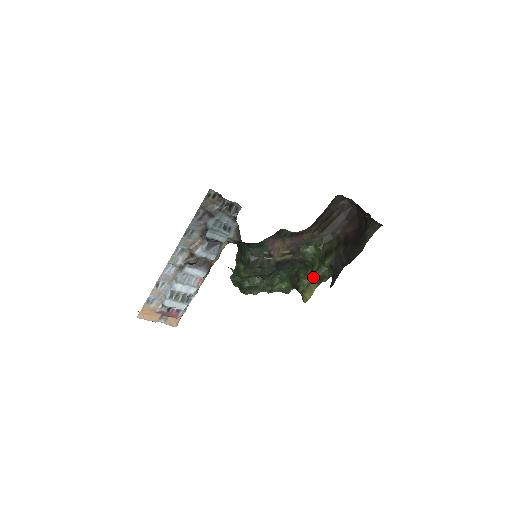
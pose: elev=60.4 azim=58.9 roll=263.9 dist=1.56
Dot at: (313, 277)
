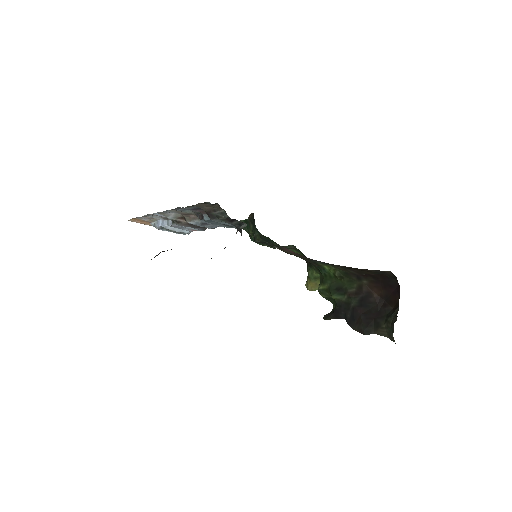
Dot at: occluded
